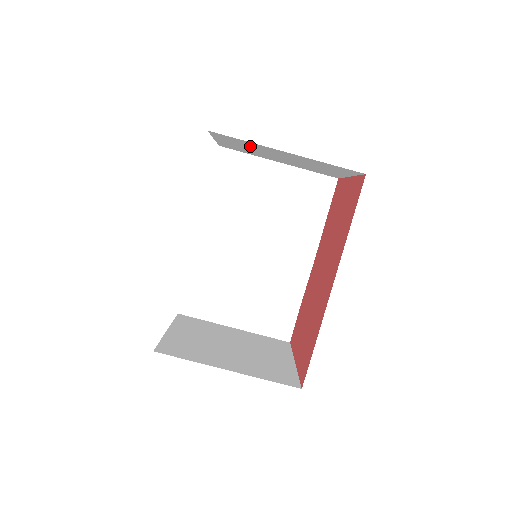
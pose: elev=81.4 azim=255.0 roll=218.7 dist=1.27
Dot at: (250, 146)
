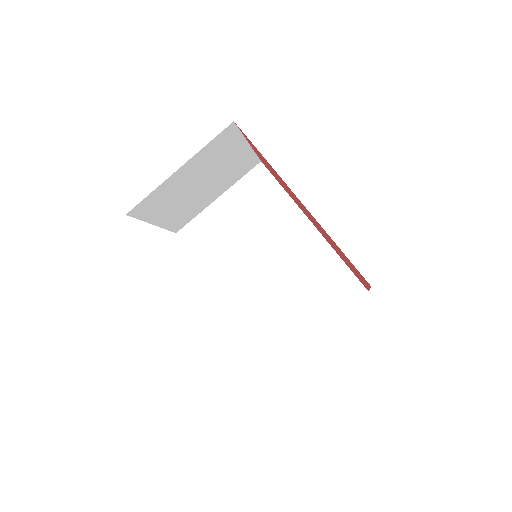
Dot at: (168, 199)
